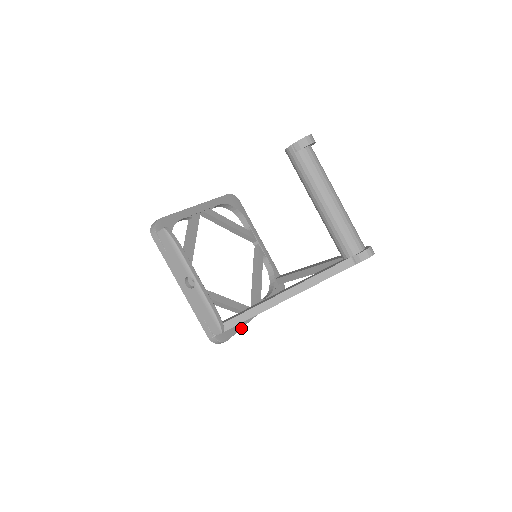
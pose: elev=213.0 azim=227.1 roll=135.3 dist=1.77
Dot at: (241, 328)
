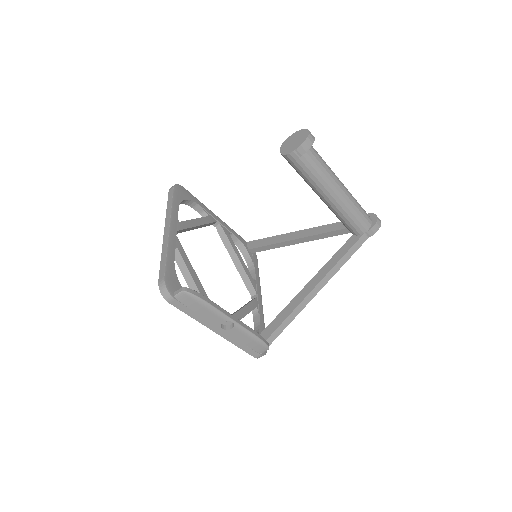
Dot at: (264, 325)
